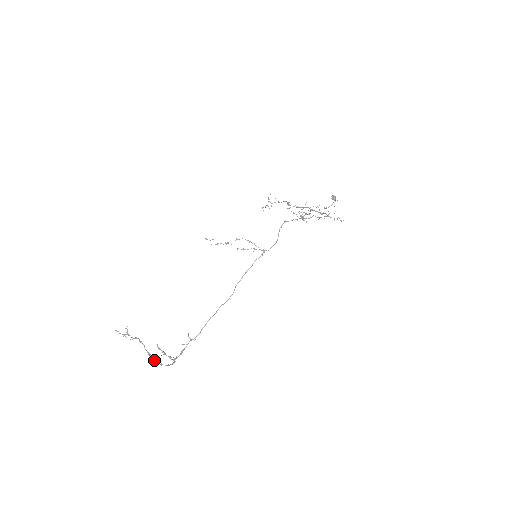
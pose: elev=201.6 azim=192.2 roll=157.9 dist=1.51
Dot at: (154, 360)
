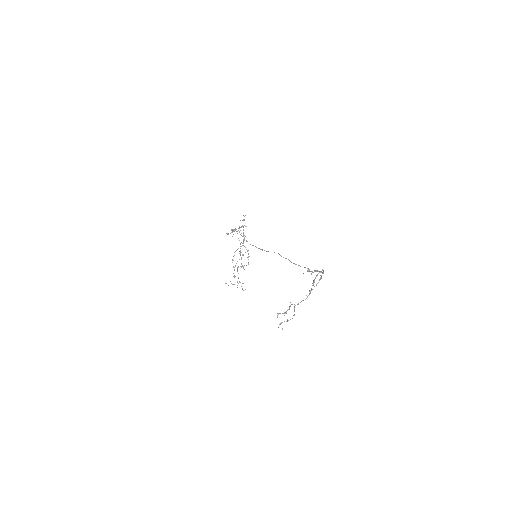
Dot at: (316, 285)
